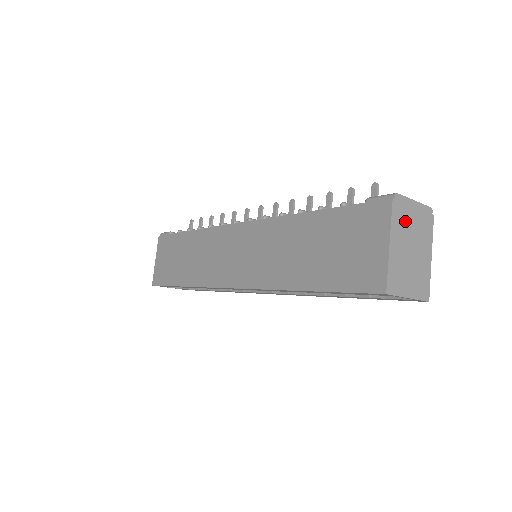
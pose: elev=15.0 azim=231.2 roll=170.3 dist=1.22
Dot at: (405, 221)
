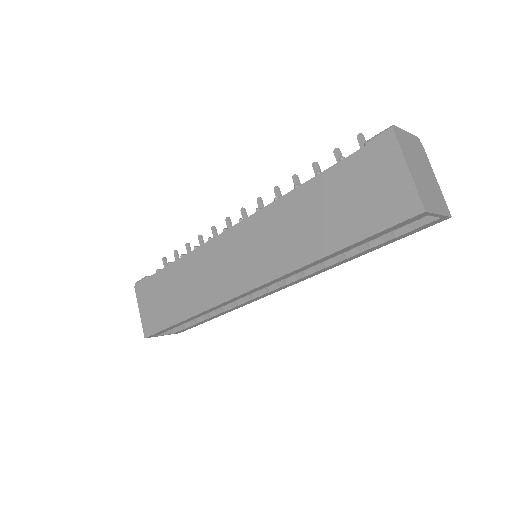
Dot at: (408, 148)
